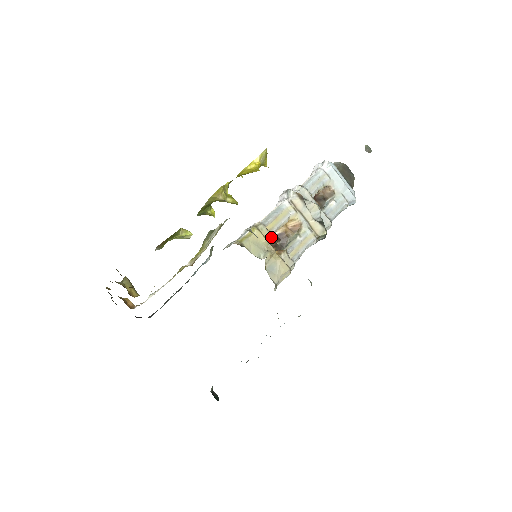
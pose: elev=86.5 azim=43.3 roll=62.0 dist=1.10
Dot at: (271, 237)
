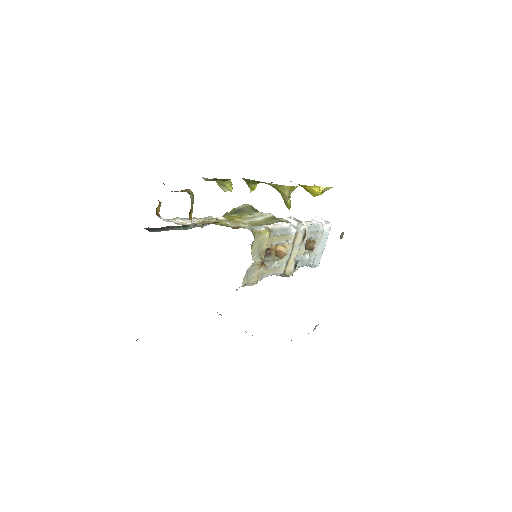
Dot at: occluded
